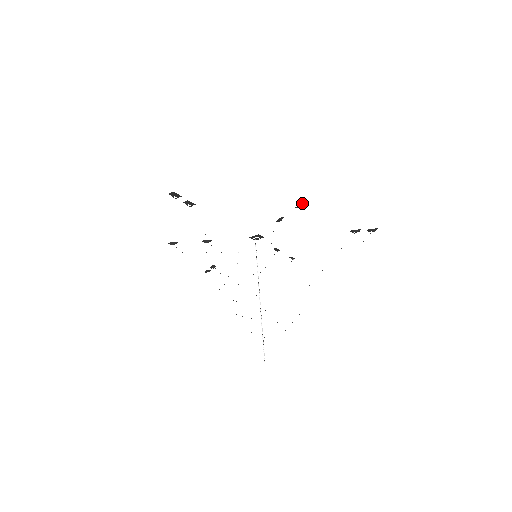
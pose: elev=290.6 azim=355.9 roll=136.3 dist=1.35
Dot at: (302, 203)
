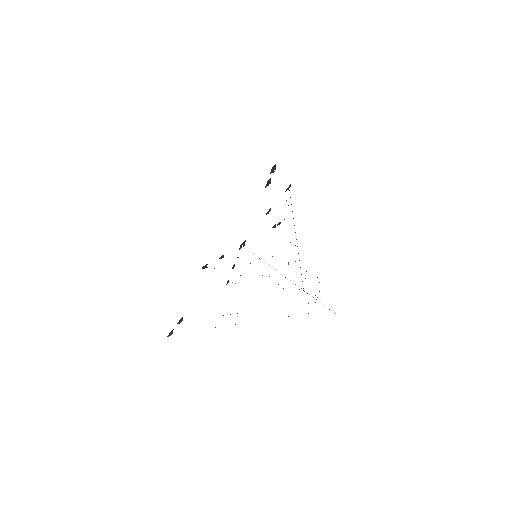
Dot at: (290, 184)
